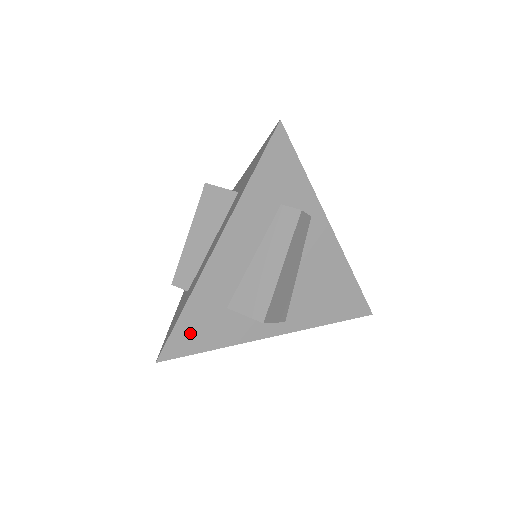
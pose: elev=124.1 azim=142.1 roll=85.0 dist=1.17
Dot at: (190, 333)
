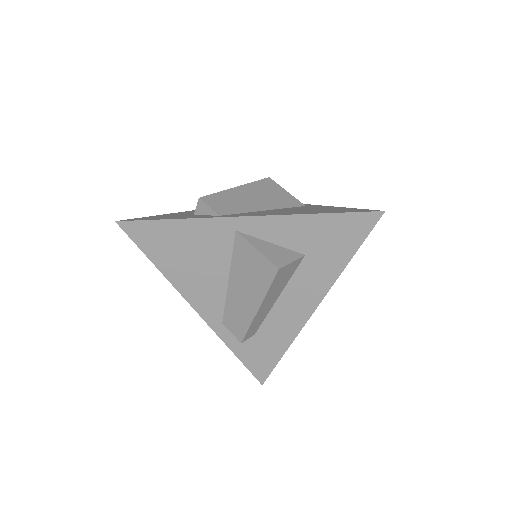
Dot at: occluded
